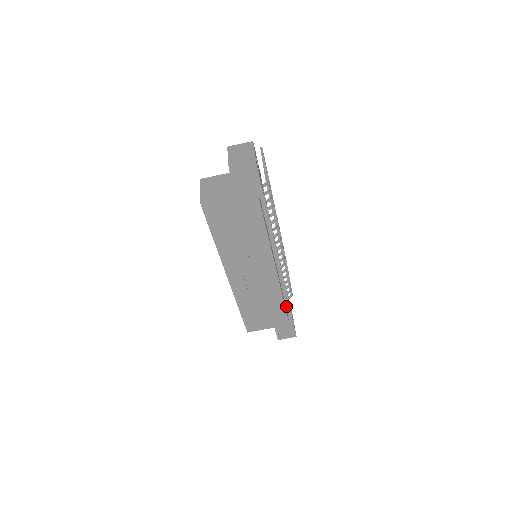
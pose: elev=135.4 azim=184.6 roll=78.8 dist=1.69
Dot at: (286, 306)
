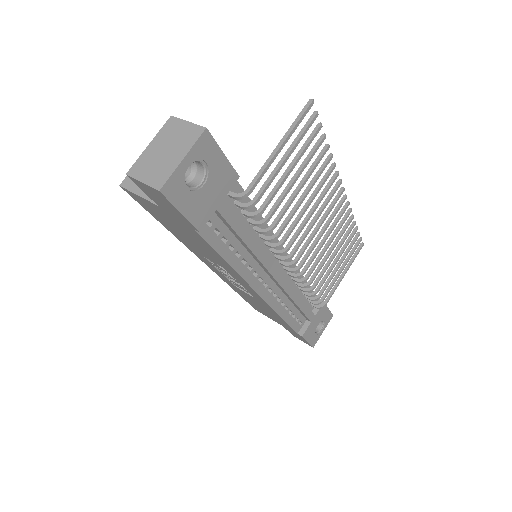
Dot at: (304, 316)
